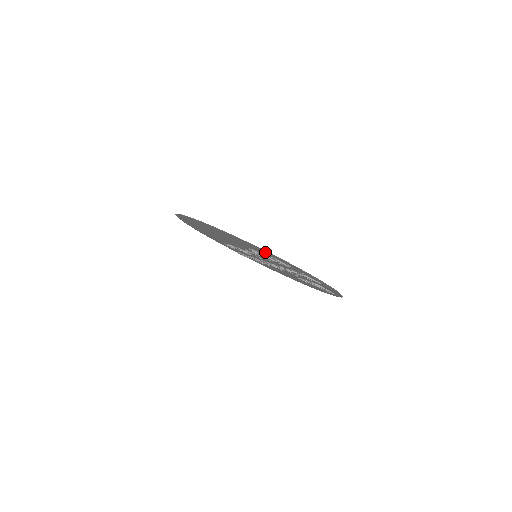
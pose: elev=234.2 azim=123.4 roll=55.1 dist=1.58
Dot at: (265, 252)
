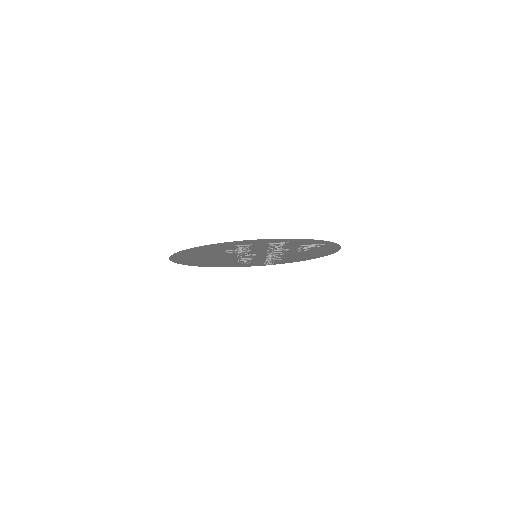
Dot at: (221, 245)
